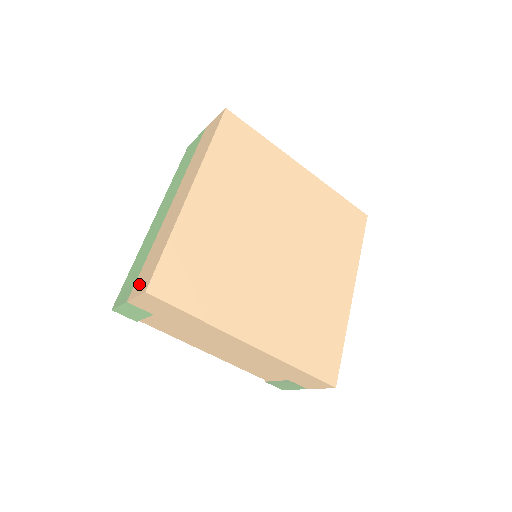
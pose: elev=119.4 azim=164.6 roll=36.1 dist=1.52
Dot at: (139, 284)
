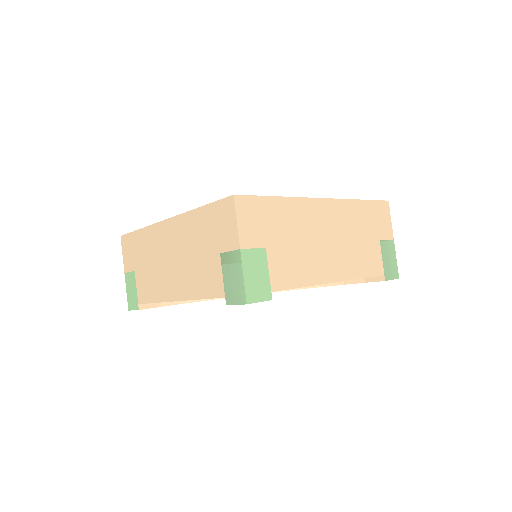
Dot at: occluded
